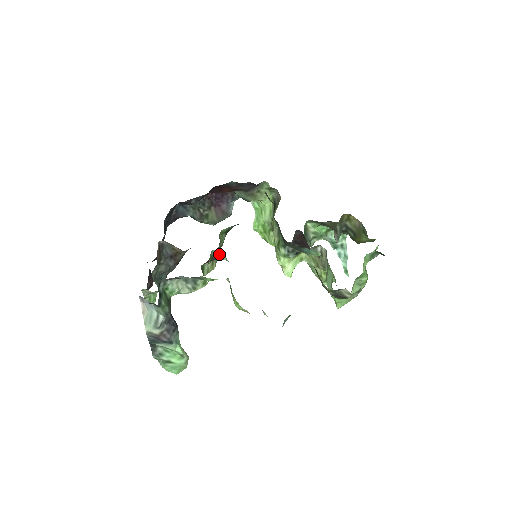
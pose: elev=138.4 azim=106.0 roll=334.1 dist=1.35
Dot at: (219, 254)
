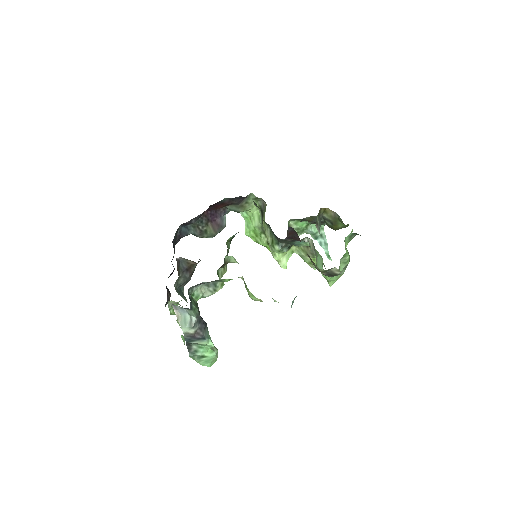
Dot at: (230, 259)
